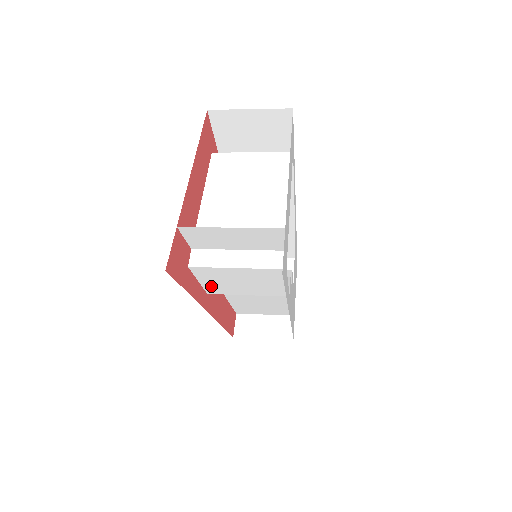
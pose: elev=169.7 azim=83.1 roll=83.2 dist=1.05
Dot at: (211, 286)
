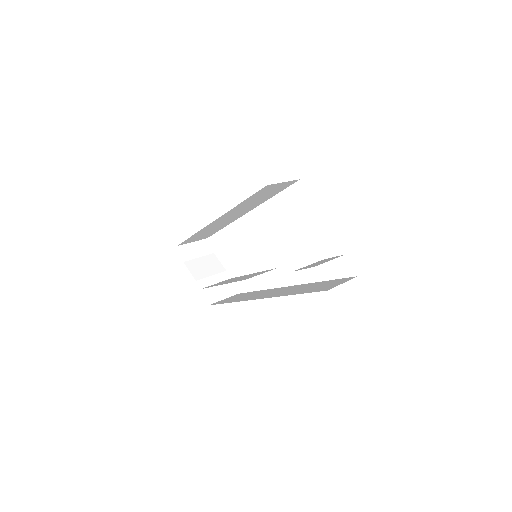
Dot at: occluded
